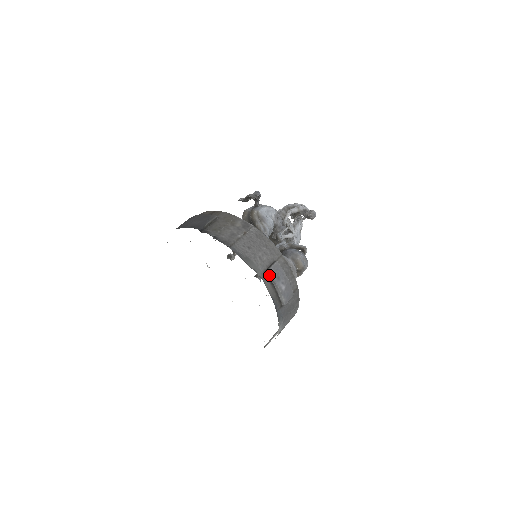
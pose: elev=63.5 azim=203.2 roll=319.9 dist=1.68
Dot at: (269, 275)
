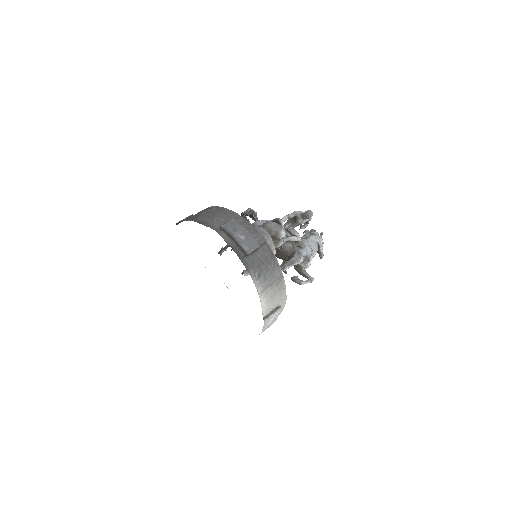
Dot at: (225, 229)
